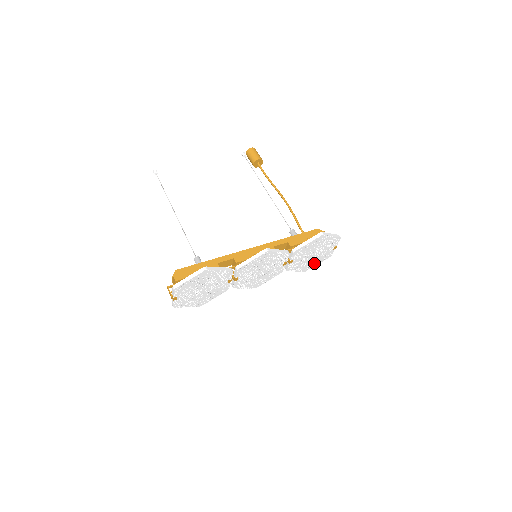
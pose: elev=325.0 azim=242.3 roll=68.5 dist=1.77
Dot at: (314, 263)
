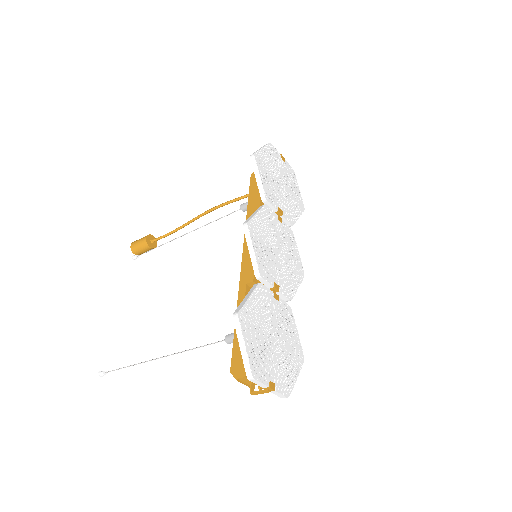
Dot at: (296, 193)
